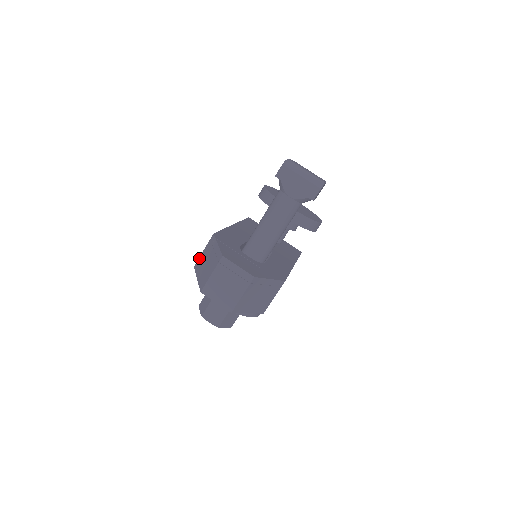
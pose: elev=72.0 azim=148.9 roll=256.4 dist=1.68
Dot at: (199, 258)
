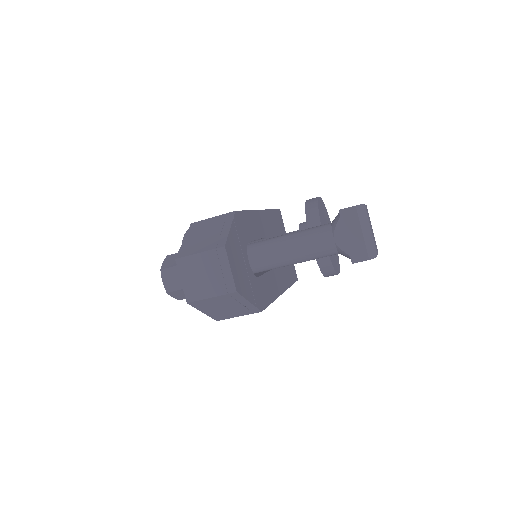
Dot at: (203, 220)
